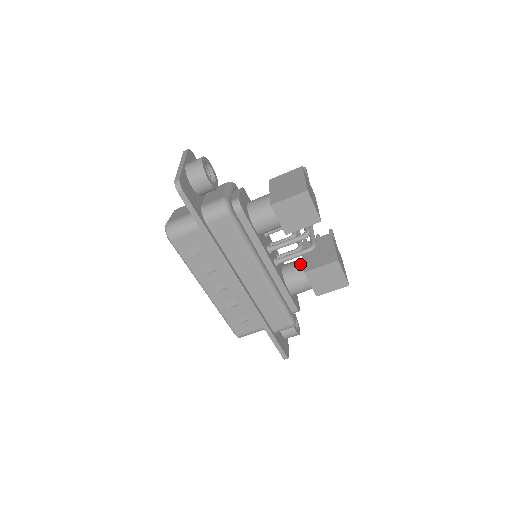
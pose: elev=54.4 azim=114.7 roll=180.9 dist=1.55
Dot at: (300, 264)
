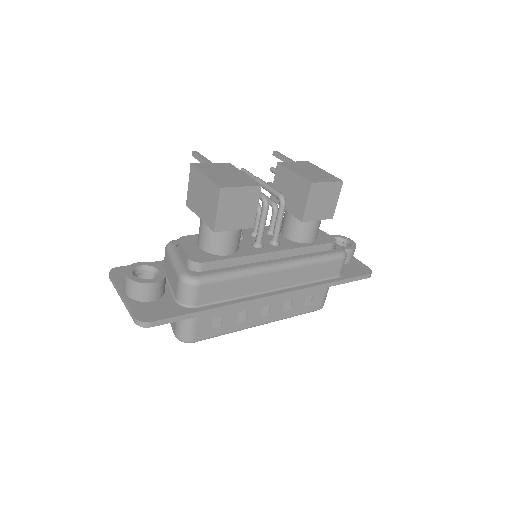
Dot at: (290, 217)
